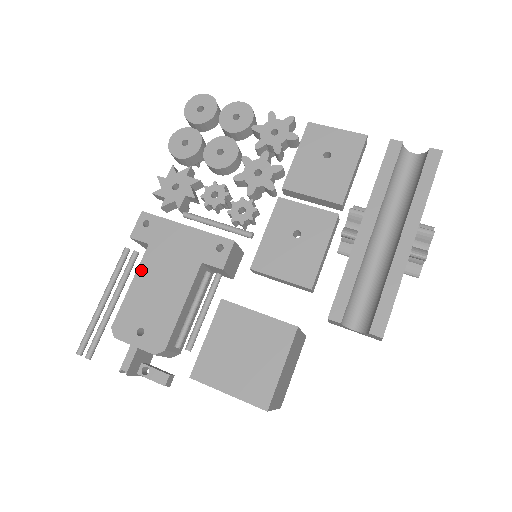
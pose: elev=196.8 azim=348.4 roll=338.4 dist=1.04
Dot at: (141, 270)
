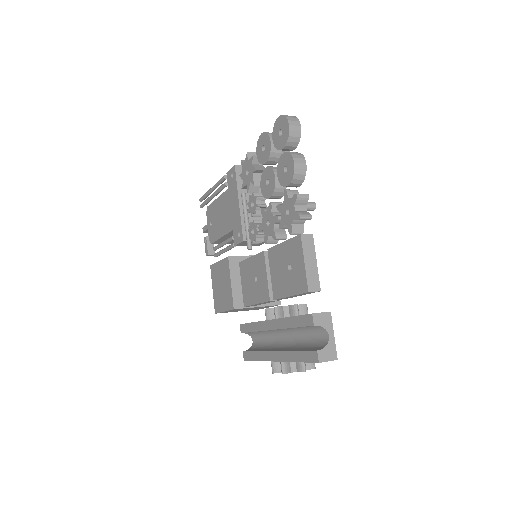
Dot at: (221, 197)
